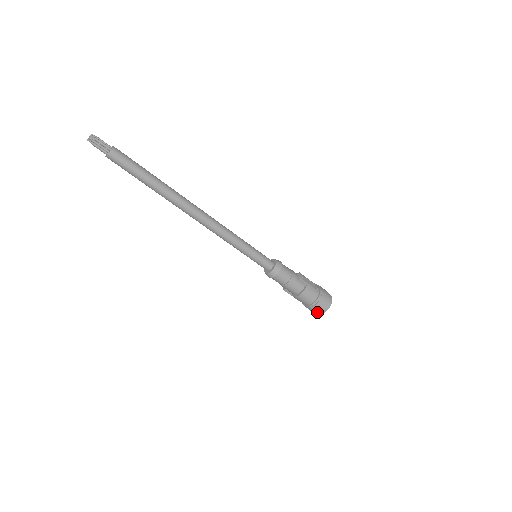
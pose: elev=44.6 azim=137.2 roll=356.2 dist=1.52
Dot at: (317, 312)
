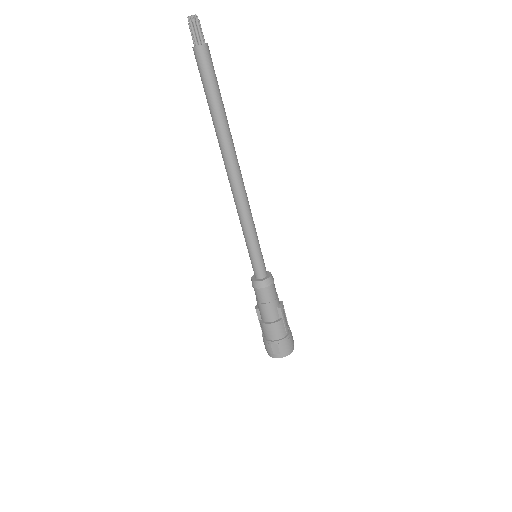
Dot at: (272, 353)
